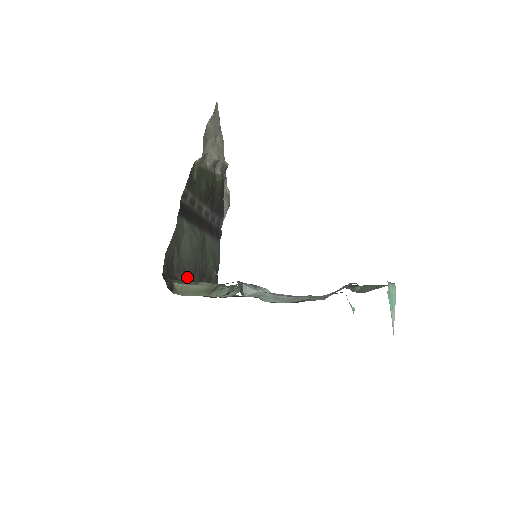
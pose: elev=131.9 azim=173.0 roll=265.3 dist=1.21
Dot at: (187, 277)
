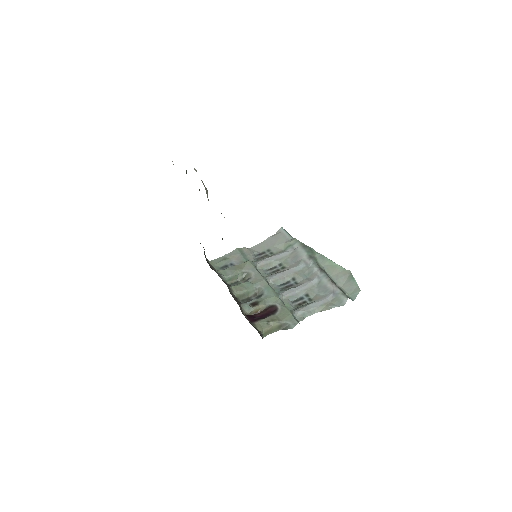
Dot at: (235, 300)
